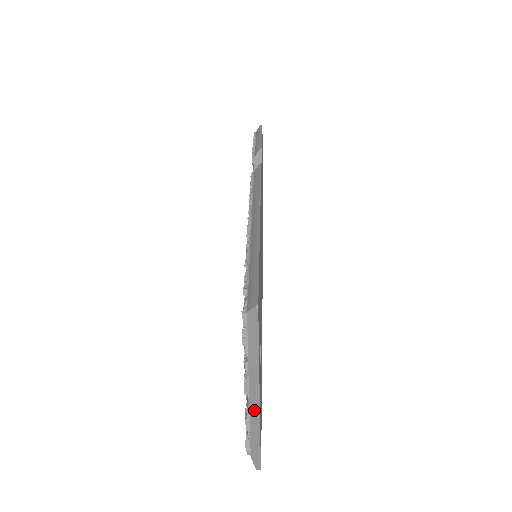
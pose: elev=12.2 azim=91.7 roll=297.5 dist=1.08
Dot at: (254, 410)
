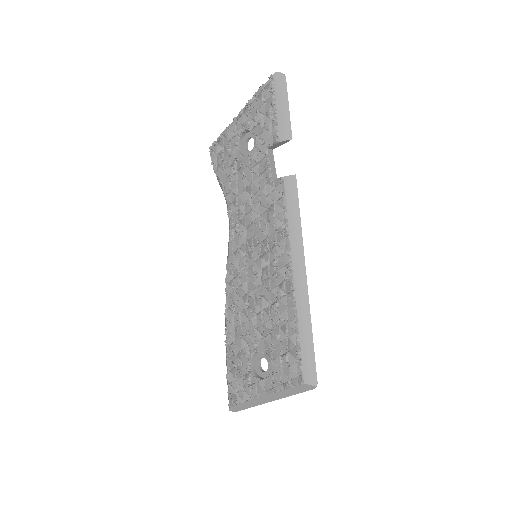
Dot at: (259, 401)
